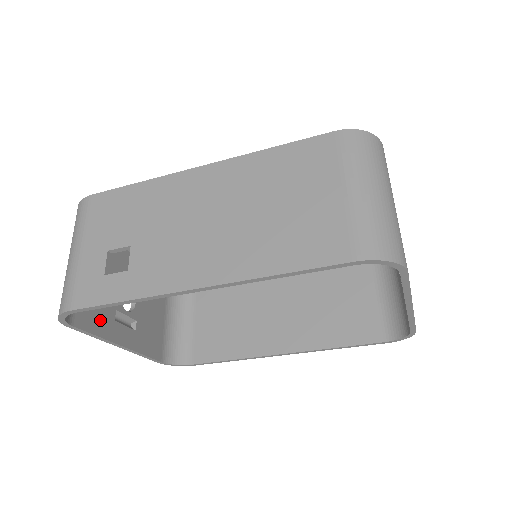
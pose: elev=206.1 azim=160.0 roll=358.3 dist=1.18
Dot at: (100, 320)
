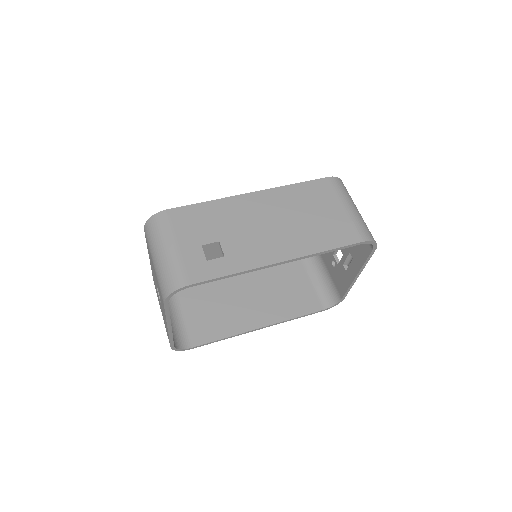
Dot at: occluded
